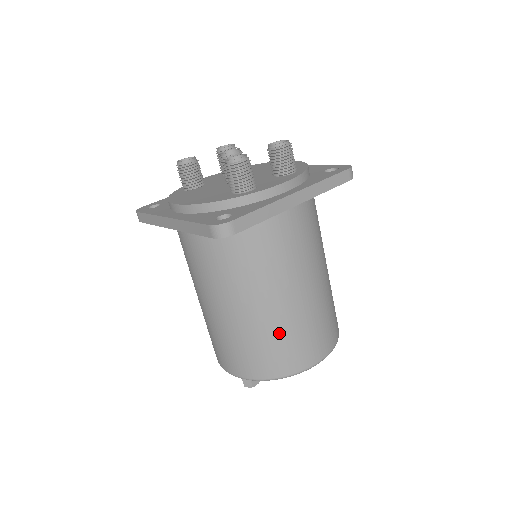
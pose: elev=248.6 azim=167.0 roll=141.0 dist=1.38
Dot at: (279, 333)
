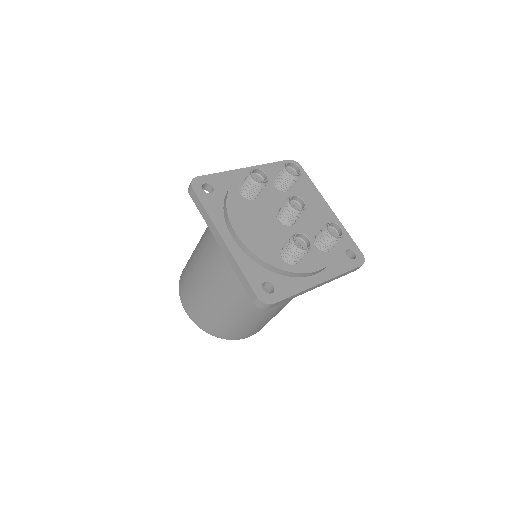
Dot at: (240, 325)
